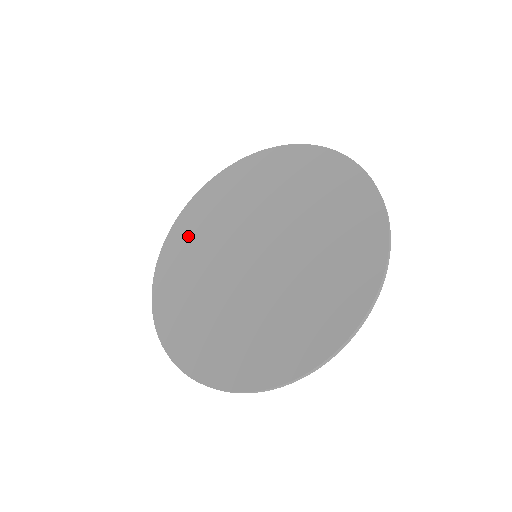
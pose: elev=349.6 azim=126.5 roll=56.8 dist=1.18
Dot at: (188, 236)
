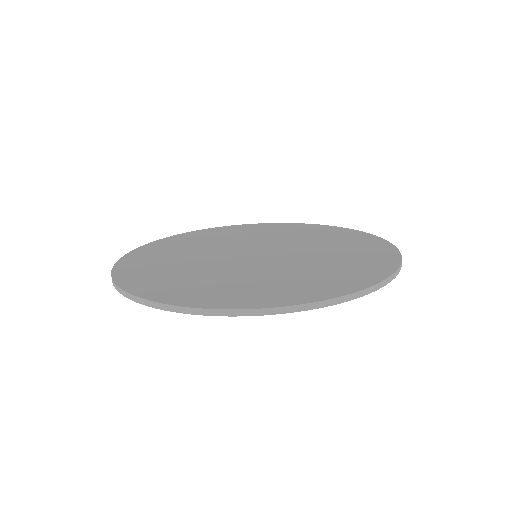
Dot at: (160, 252)
